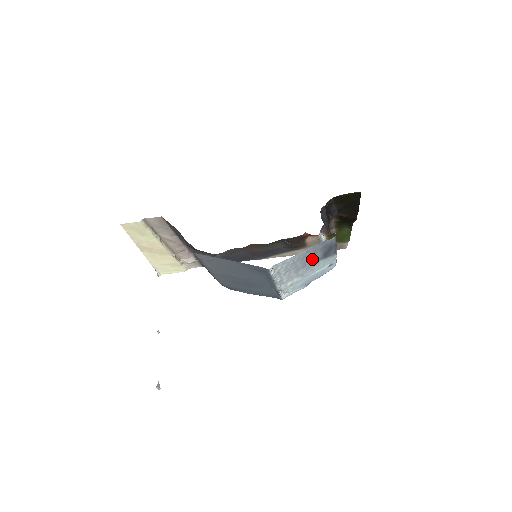
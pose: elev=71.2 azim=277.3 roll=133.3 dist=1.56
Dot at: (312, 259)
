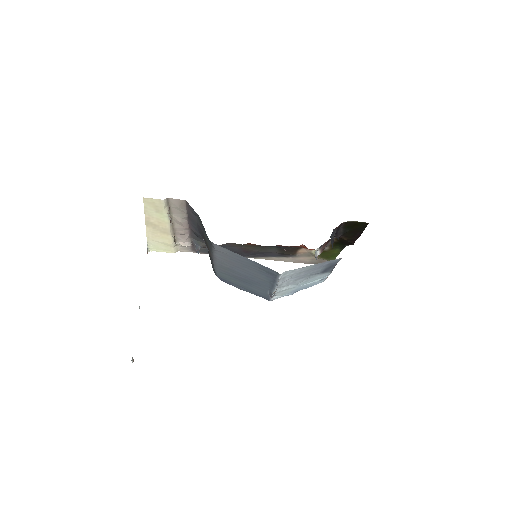
Dot at: (314, 272)
